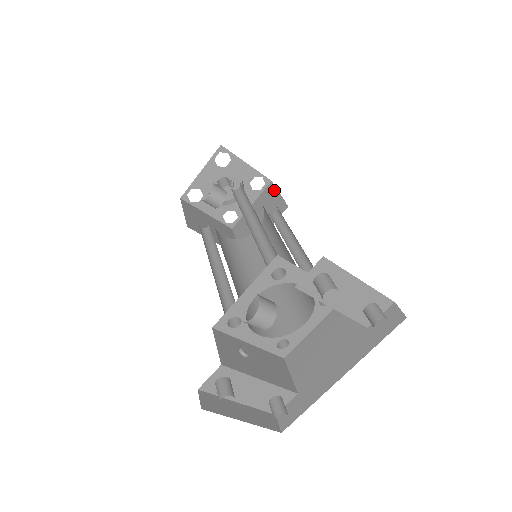
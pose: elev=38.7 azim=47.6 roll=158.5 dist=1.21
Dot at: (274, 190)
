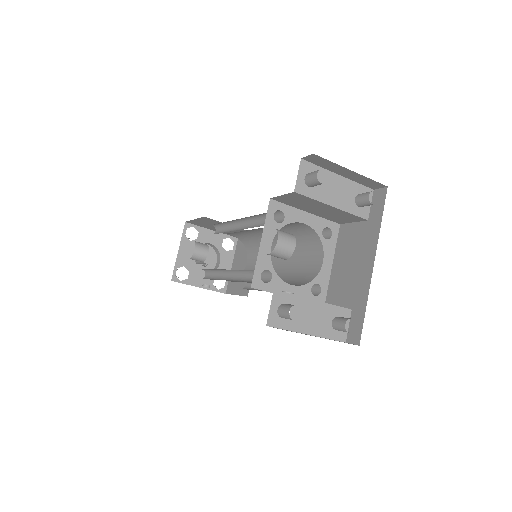
Dot at: occluded
